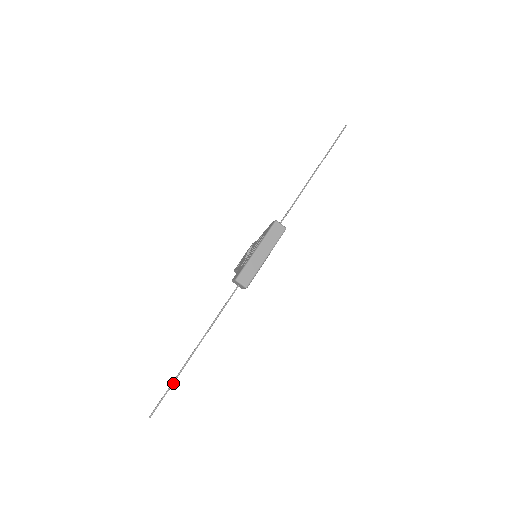
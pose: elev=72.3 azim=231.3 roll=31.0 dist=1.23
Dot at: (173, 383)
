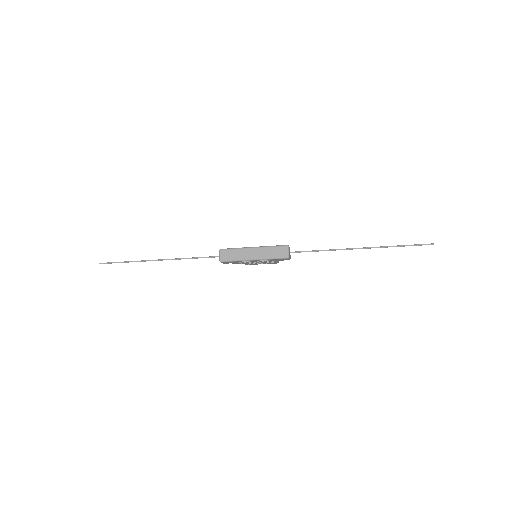
Dot at: (128, 262)
